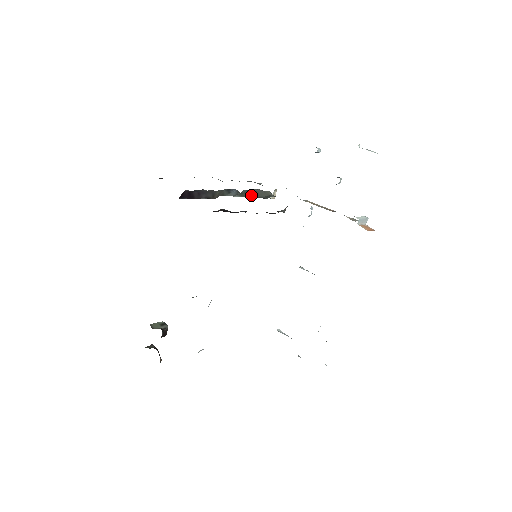
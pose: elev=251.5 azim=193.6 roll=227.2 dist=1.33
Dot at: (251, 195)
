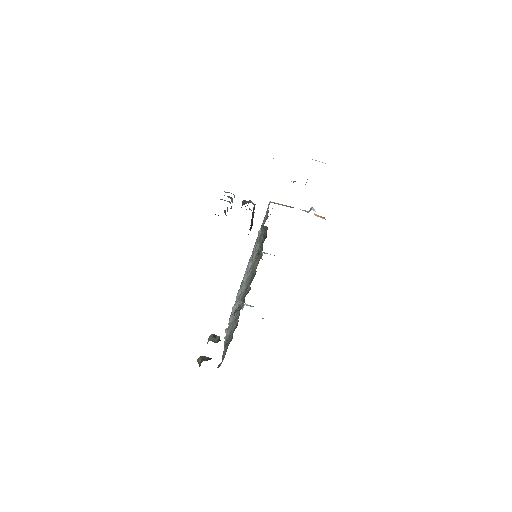
Dot at: (241, 207)
